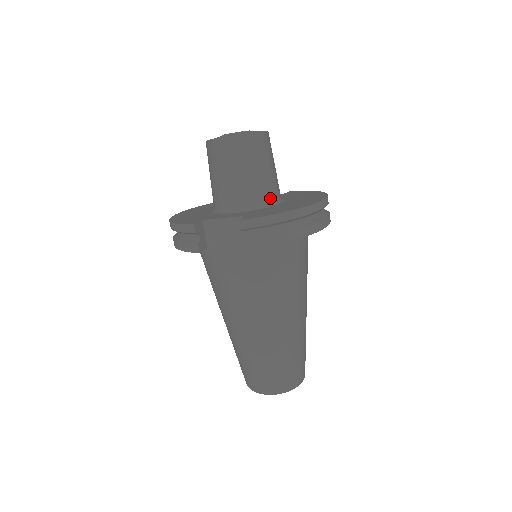
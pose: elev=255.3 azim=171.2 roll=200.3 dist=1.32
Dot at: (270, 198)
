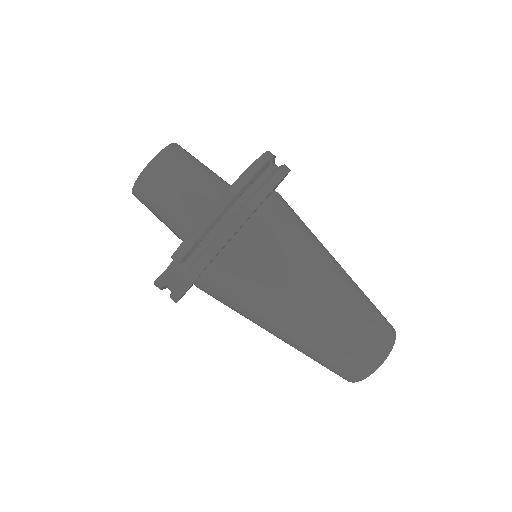
Dot at: (210, 203)
